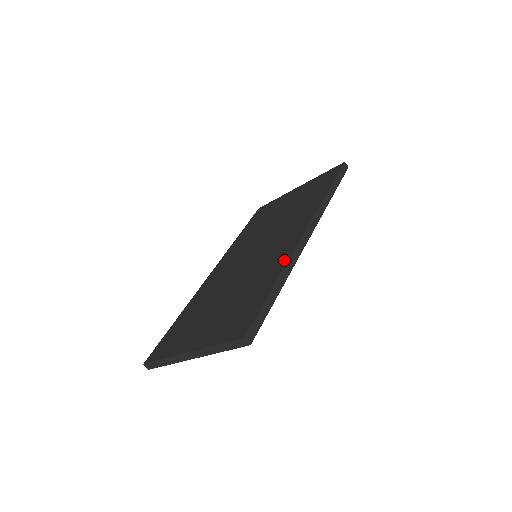
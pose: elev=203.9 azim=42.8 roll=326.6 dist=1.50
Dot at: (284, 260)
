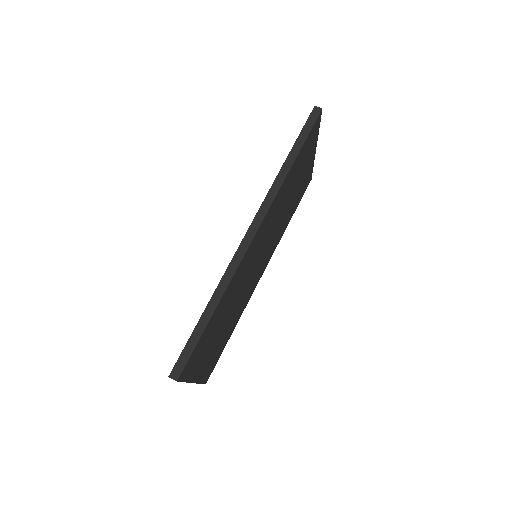
Dot at: occluded
